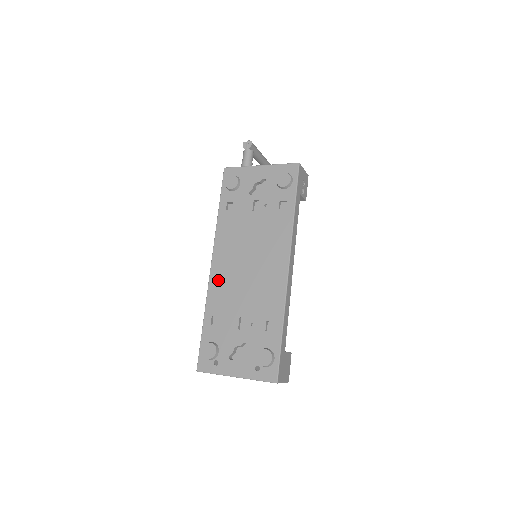
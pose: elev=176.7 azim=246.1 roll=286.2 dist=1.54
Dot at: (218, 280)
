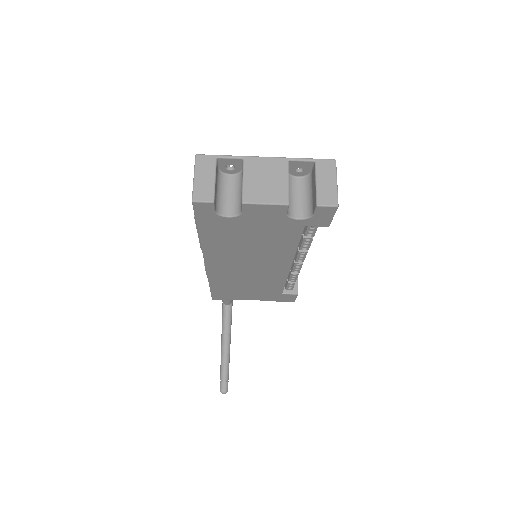
Dot at: occluded
